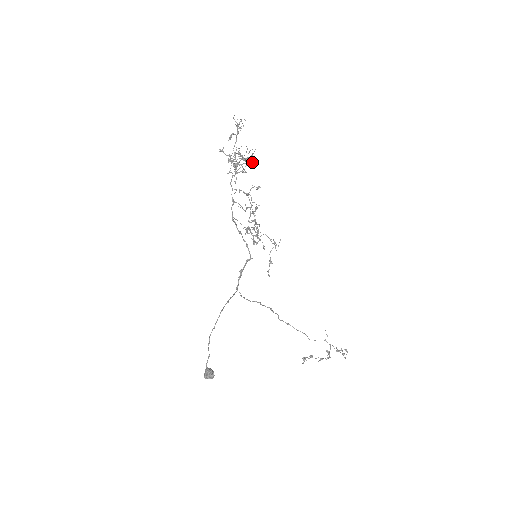
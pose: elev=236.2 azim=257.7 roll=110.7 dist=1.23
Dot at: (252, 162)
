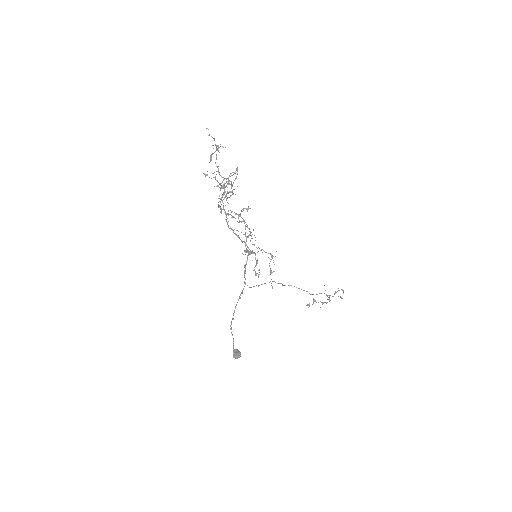
Dot at: occluded
